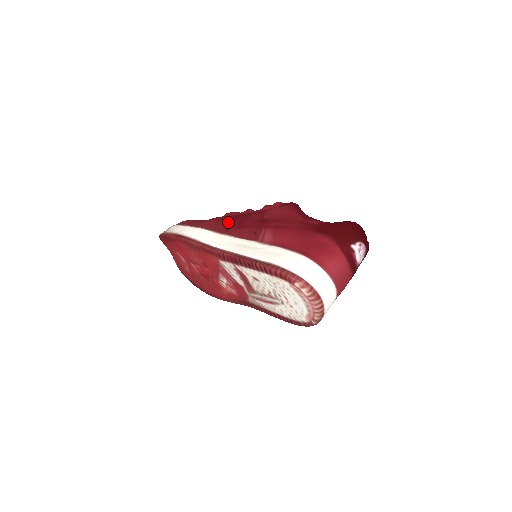
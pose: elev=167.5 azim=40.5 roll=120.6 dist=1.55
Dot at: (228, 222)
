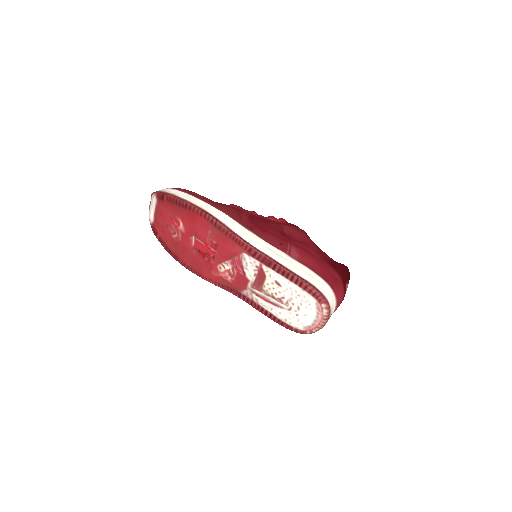
Dot at: (250, 220)
